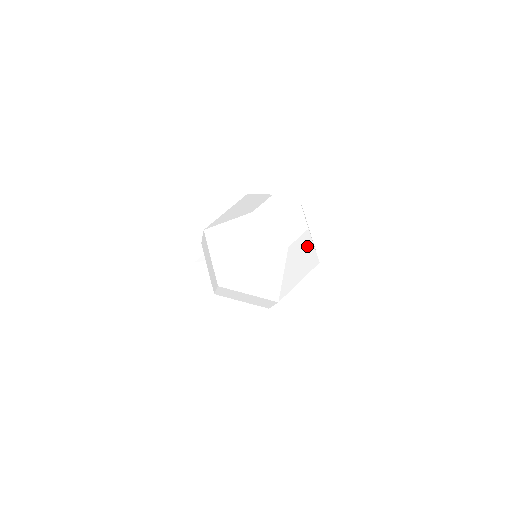
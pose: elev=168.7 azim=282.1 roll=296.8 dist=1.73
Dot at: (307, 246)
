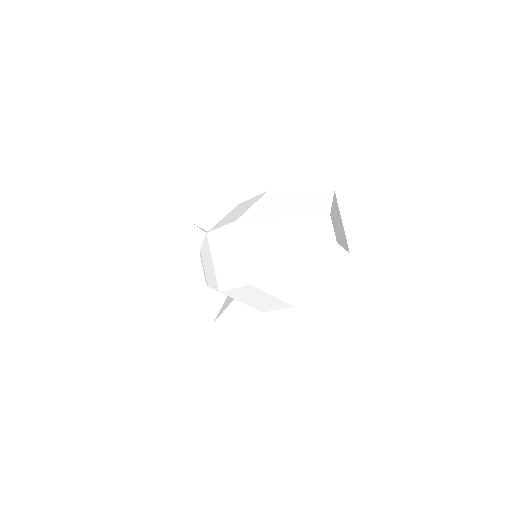
Dot at: occluded
